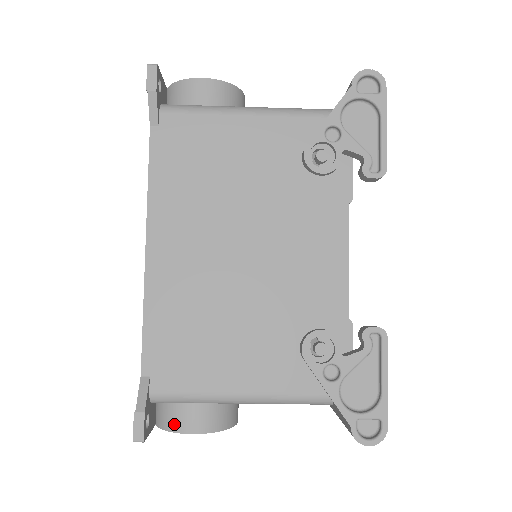
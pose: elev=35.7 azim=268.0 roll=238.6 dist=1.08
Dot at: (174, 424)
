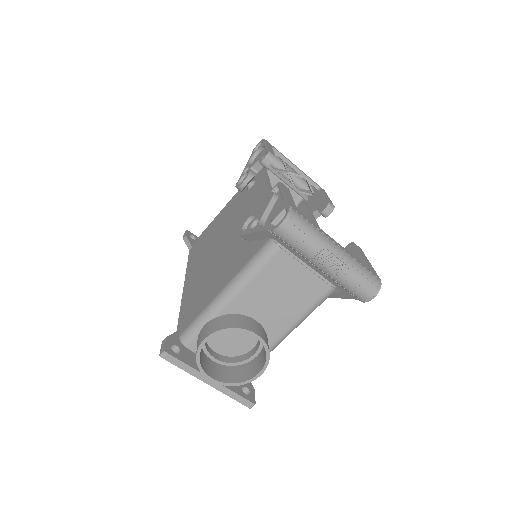
Dot at: (197, 347)
